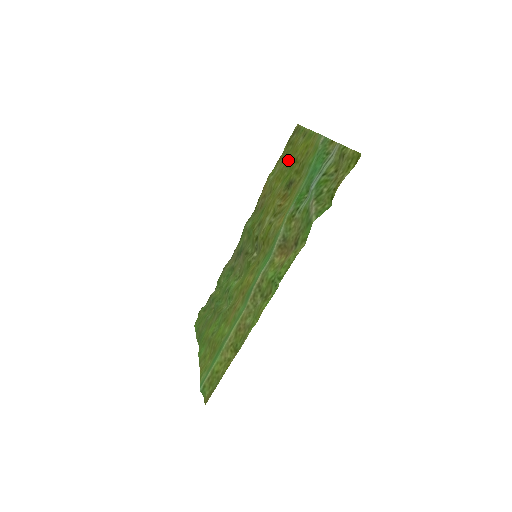
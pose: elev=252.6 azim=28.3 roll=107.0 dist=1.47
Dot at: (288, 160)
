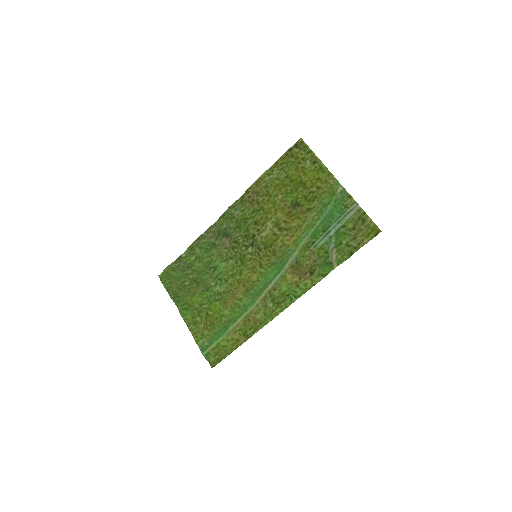
Dot at: (292, 176)
